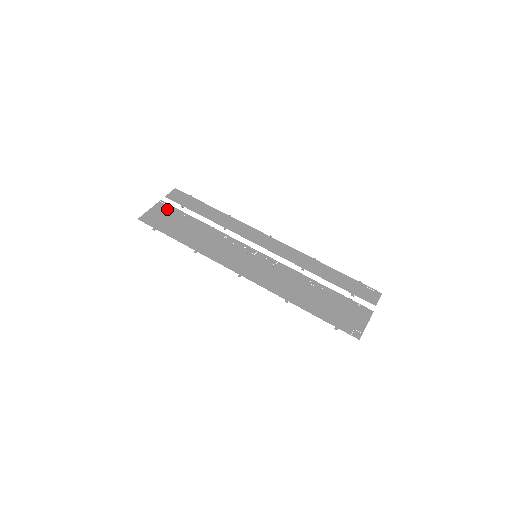
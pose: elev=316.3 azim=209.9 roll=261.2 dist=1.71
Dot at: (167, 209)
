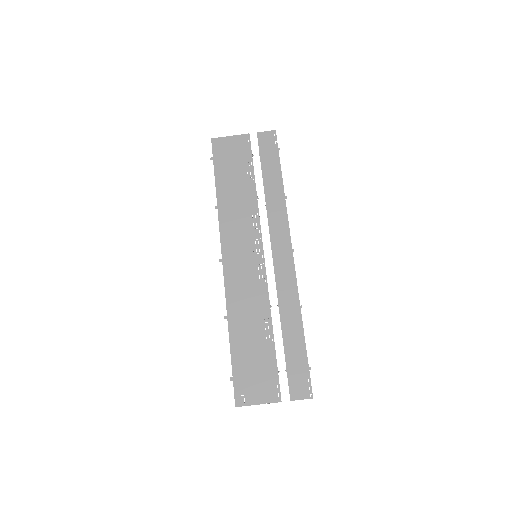
Dot at: (243, 147)
